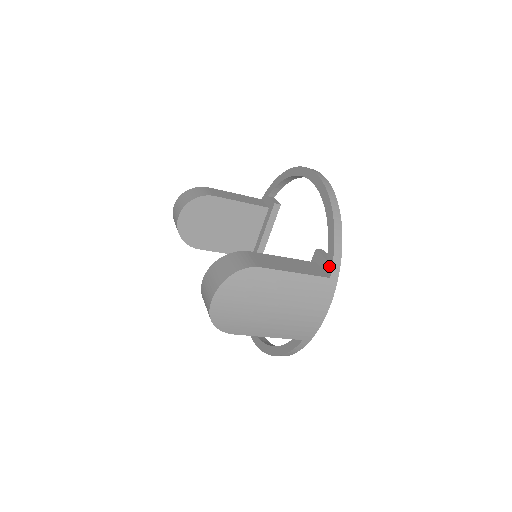
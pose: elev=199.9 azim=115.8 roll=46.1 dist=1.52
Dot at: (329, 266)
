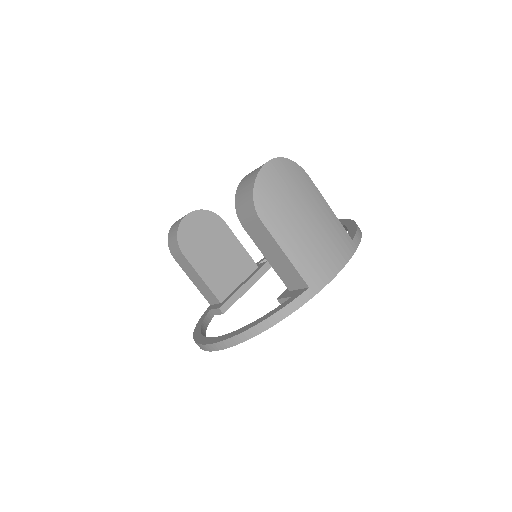
Dot at: (351, 237)
